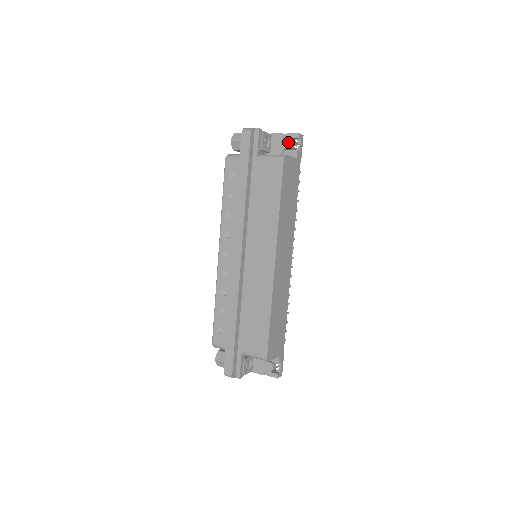
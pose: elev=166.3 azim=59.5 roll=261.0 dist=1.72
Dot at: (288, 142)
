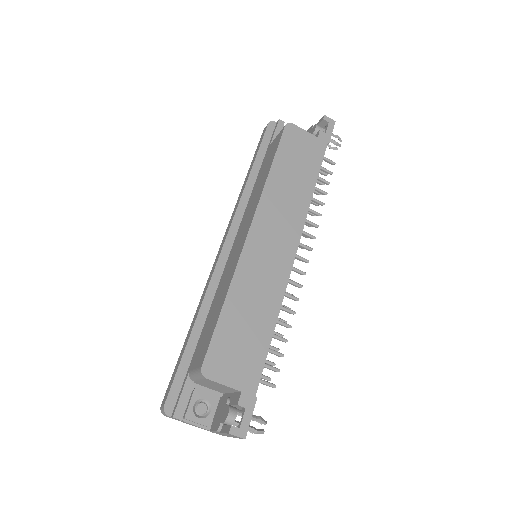
Dot at: (313, 128)
